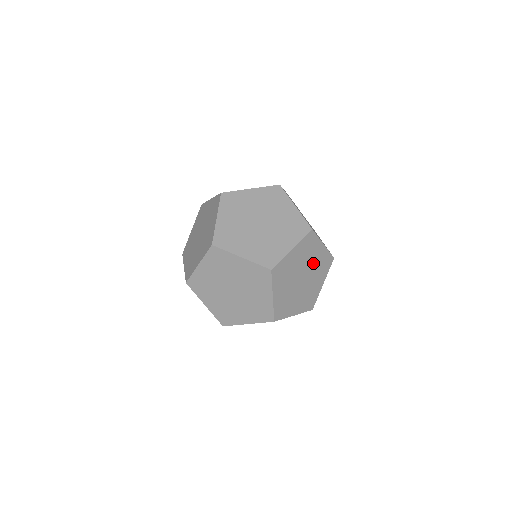
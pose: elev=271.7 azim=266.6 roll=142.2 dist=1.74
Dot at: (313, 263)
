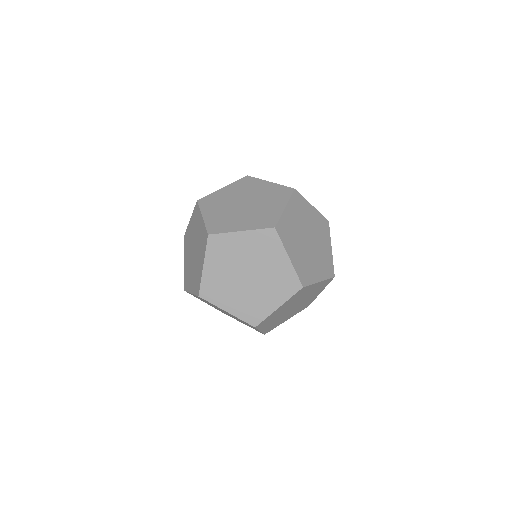
Dot at: (320, 247)
